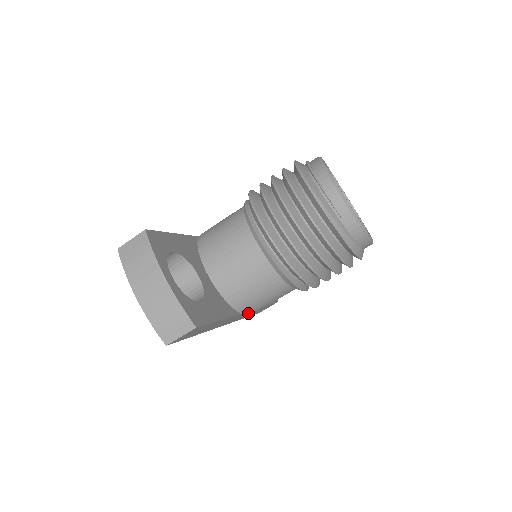
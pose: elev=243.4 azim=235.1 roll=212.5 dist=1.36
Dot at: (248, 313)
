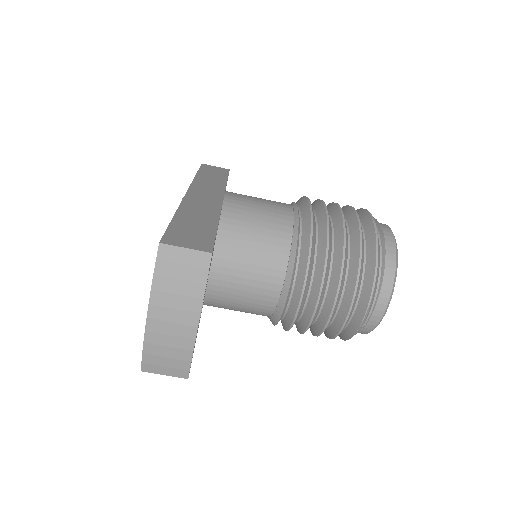
Dot at: occluded
